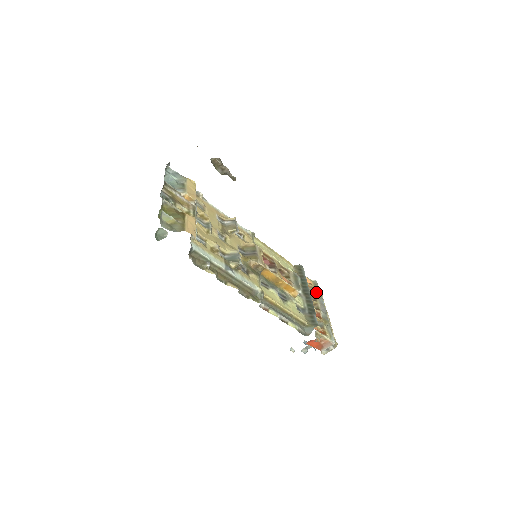
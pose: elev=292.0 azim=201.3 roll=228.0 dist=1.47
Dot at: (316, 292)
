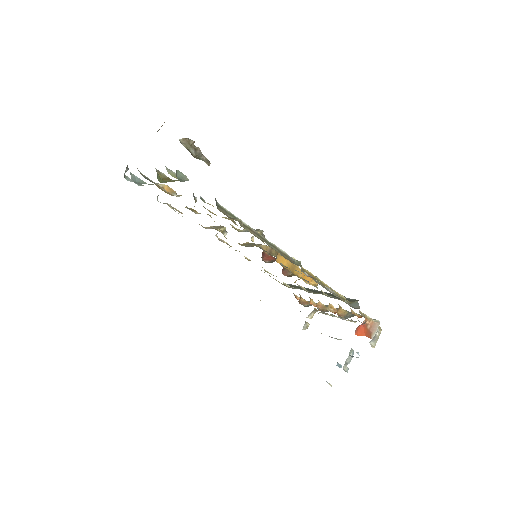
Dot at: occluded
